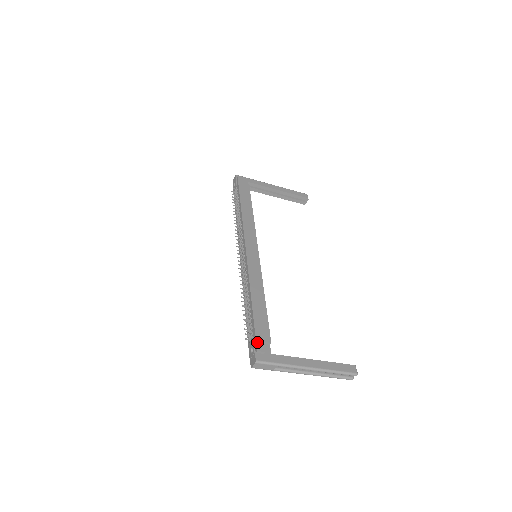
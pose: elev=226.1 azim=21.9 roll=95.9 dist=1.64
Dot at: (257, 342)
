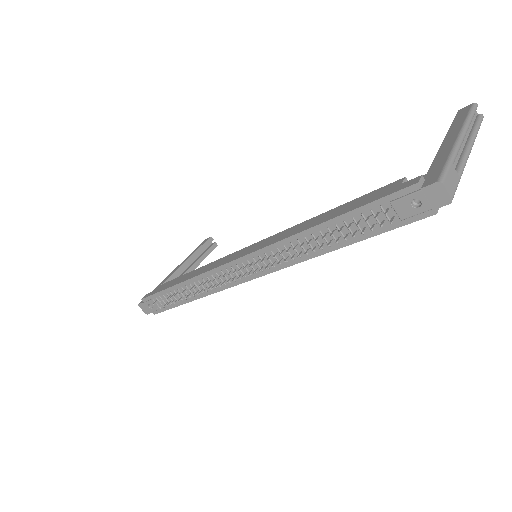
Dot at: (400, 189)
